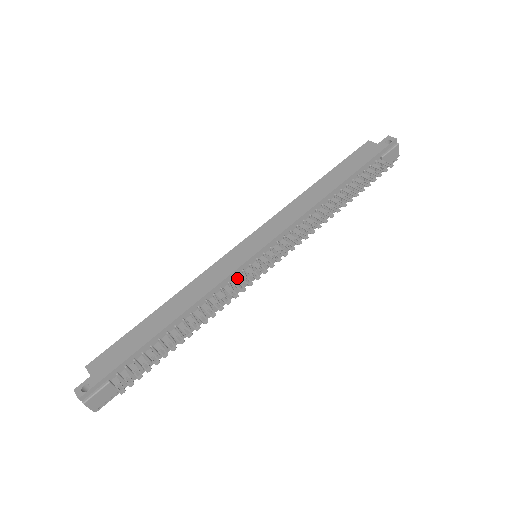
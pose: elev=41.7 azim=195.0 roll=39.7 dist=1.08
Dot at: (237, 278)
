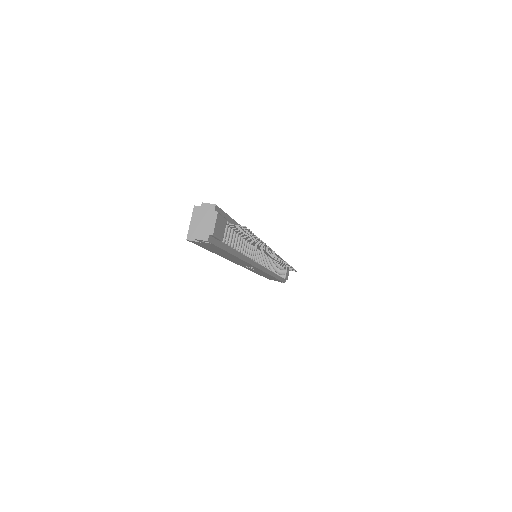
Dot at: (260, 250)
